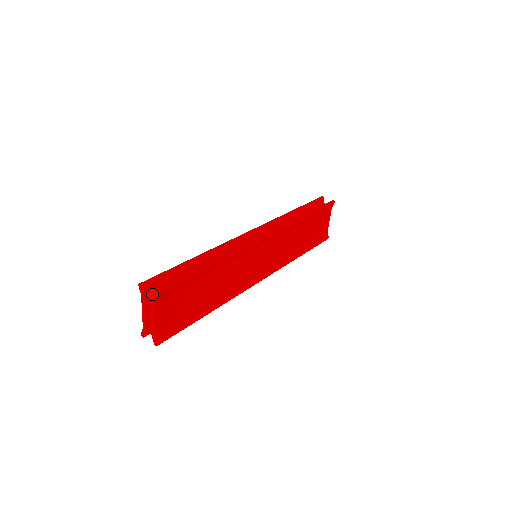
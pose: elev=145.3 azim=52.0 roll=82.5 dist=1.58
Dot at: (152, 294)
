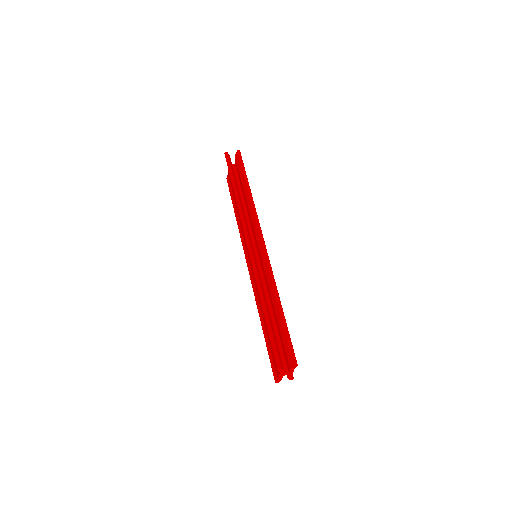
Dot at: (294, 367)
